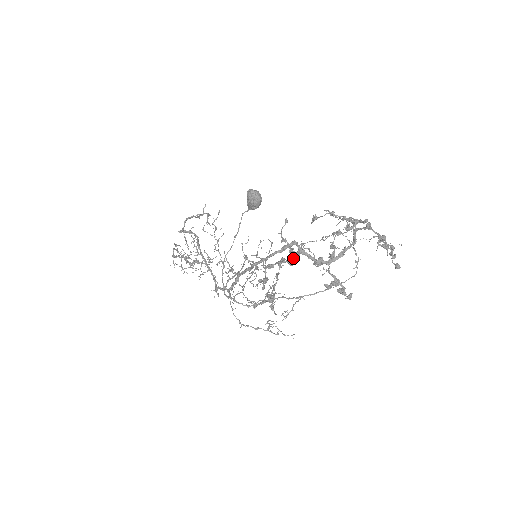
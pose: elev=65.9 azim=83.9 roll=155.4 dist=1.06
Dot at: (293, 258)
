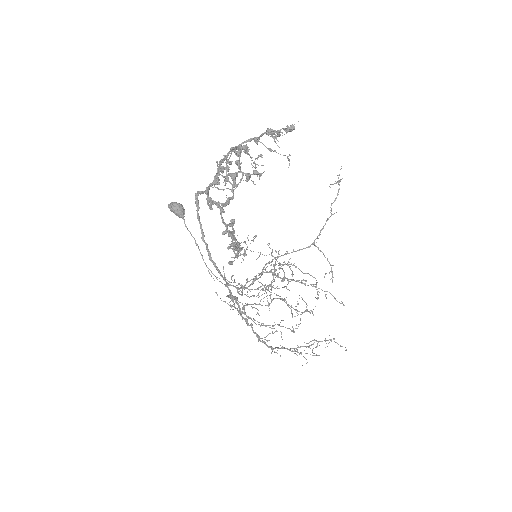
Dot at: (222, 207)
